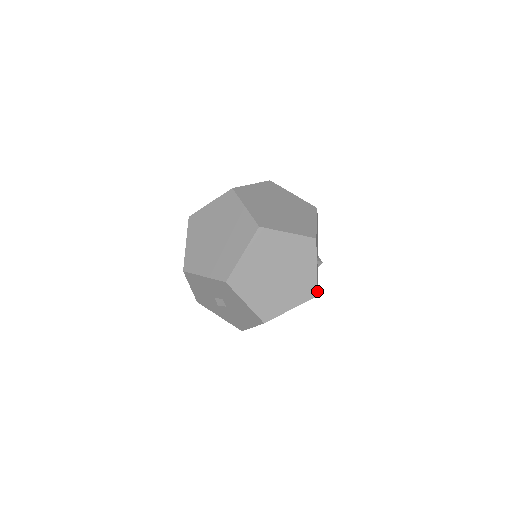
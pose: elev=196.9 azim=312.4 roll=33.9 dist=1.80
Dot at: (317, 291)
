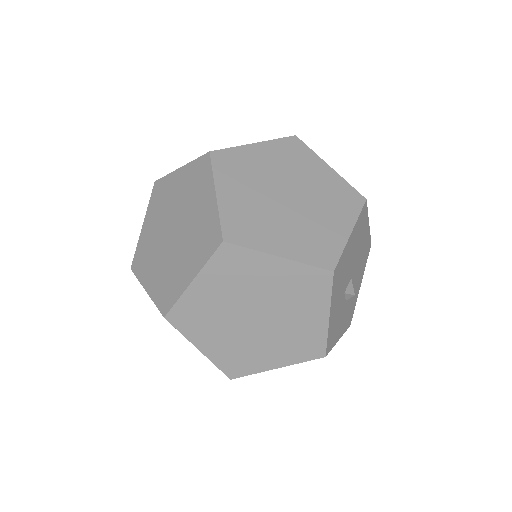
Dot at: (333, 341)
